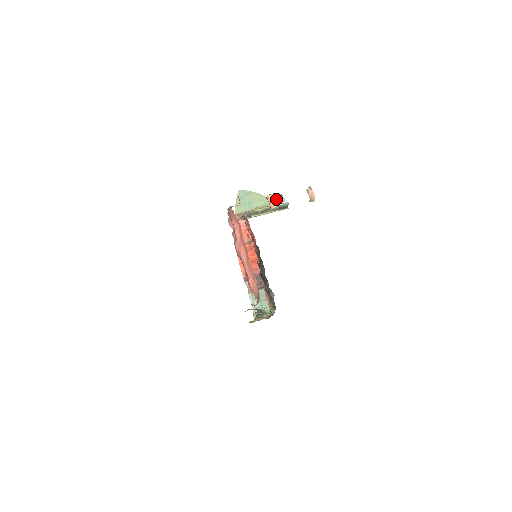
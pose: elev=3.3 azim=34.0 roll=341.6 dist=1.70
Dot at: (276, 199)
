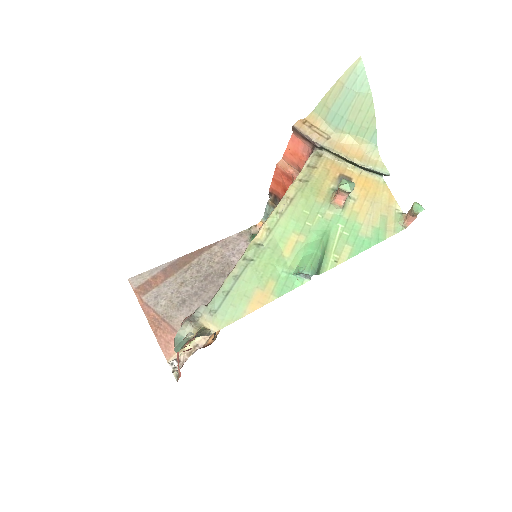
Dot at: (298, 273)
